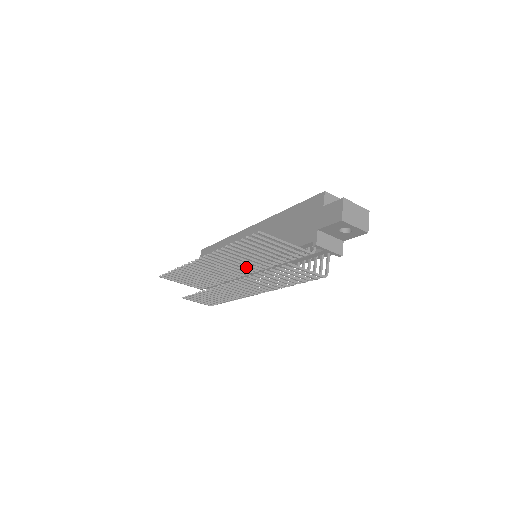
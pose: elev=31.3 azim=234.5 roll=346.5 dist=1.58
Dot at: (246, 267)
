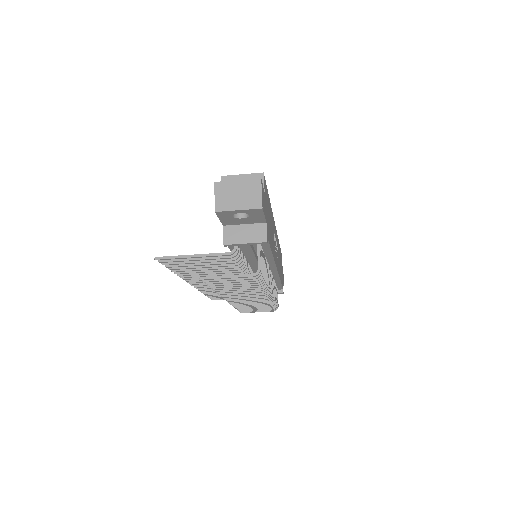
Dot at: occluded
